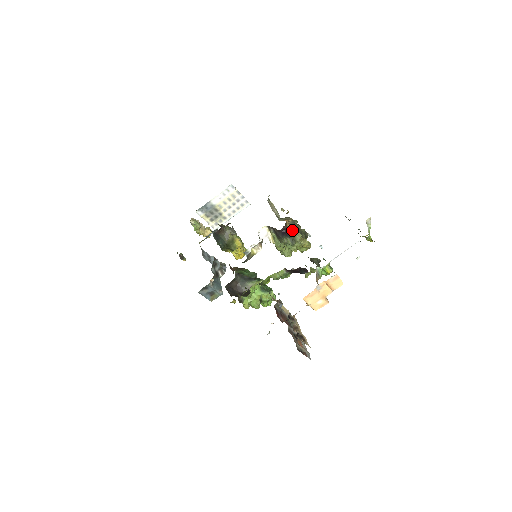
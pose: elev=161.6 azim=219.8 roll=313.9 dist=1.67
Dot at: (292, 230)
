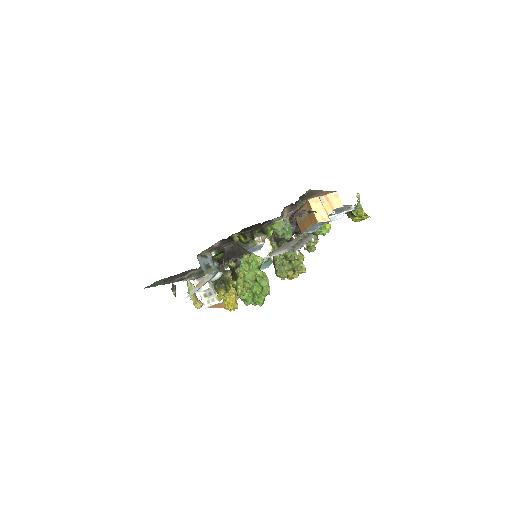
Dot at: (291, 240)
